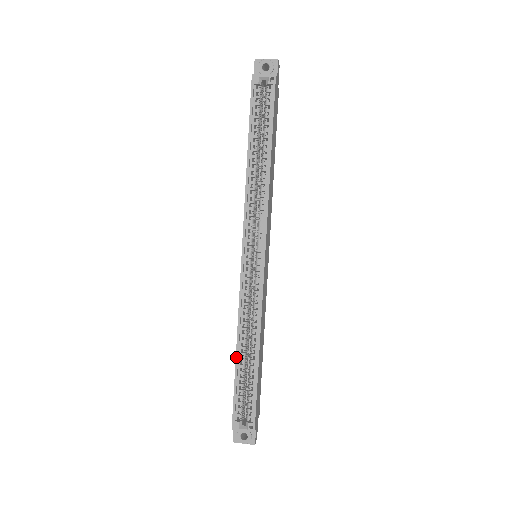
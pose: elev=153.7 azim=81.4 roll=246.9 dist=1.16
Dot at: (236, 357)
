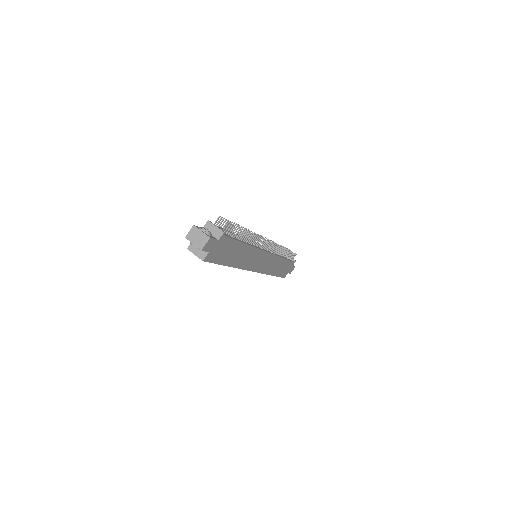
Dot at: occluded
